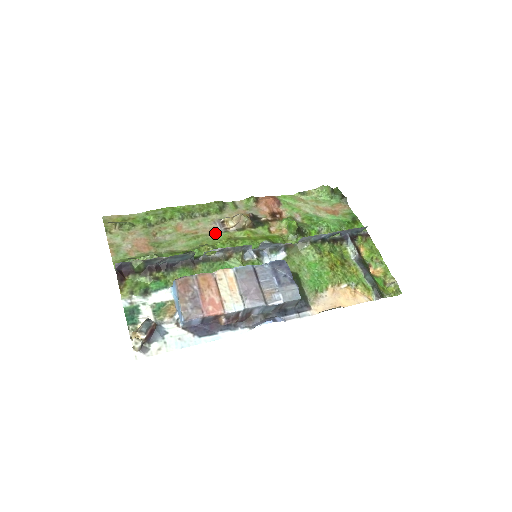
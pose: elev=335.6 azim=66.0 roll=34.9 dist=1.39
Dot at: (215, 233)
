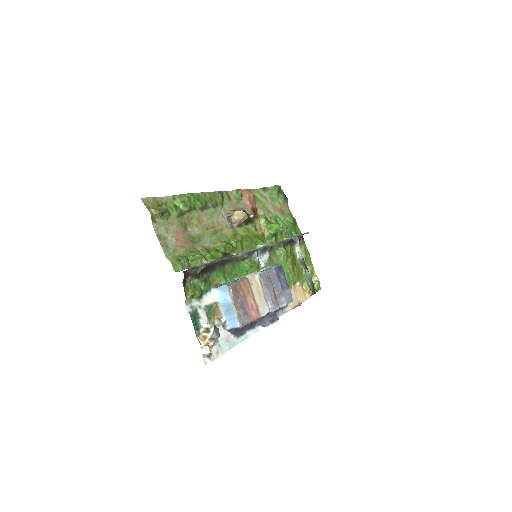
Dot at: (226, 228)
